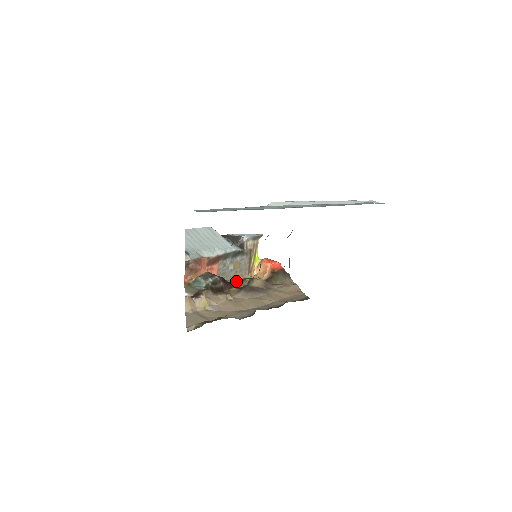
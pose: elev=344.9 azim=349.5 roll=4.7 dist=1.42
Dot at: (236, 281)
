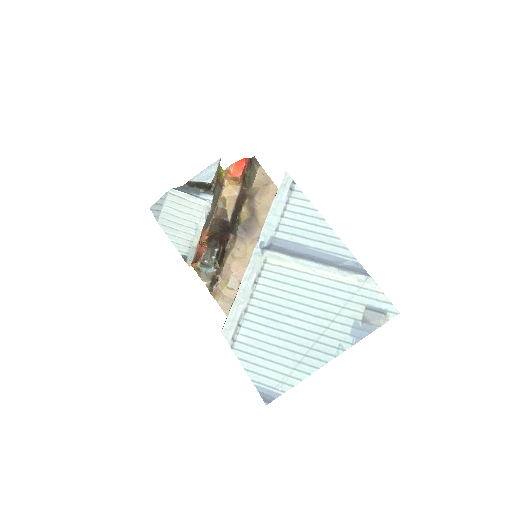
Dot at: (218, 209)
